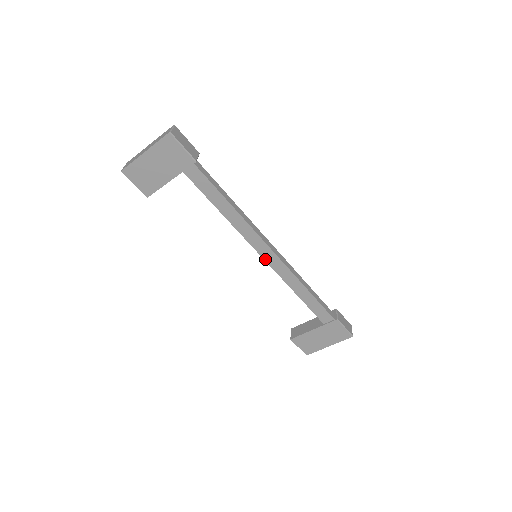
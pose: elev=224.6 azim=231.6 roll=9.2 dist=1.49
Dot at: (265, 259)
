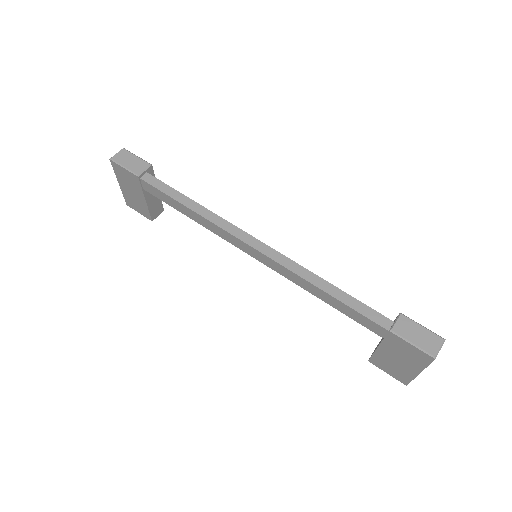
Dot at: (256, 258)
